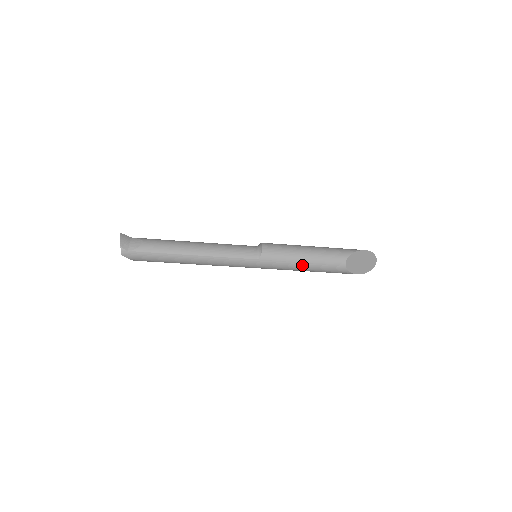
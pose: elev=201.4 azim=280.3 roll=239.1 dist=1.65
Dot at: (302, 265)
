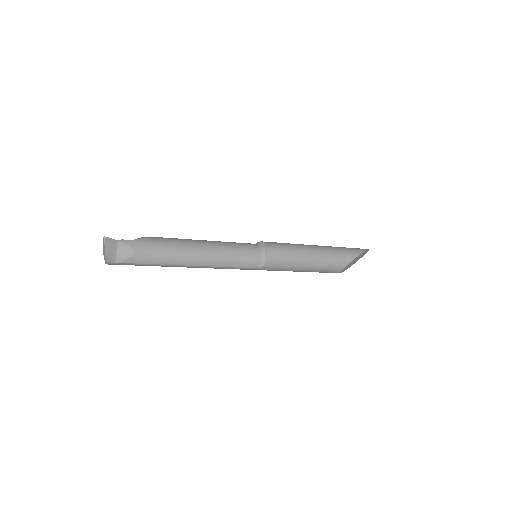
Dot at: (300, 271)
